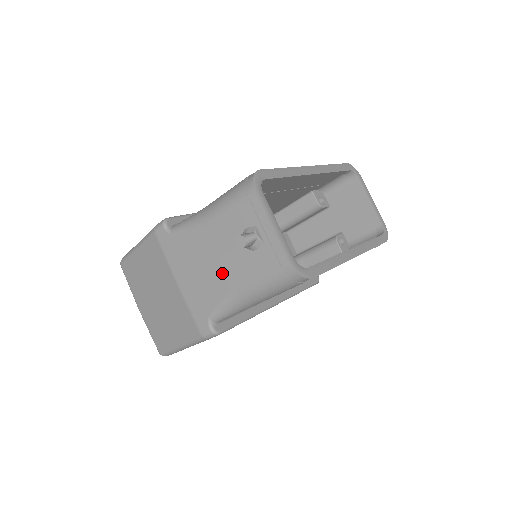
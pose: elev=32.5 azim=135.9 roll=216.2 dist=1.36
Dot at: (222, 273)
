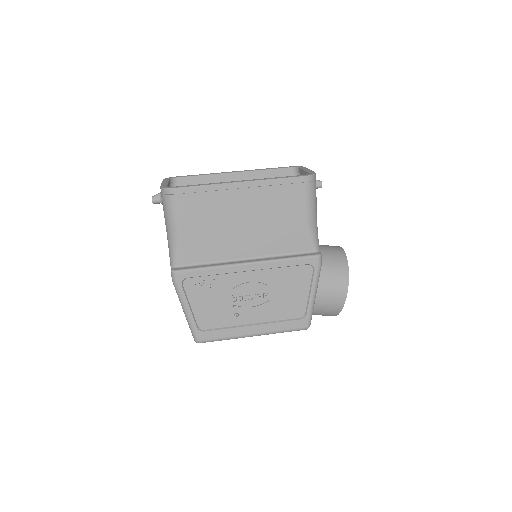
Dot at: occluded
